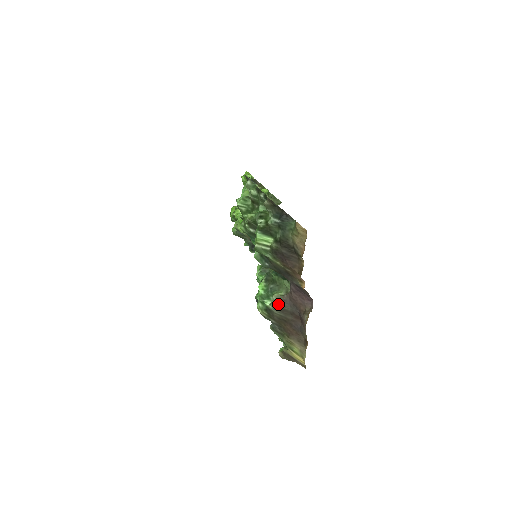
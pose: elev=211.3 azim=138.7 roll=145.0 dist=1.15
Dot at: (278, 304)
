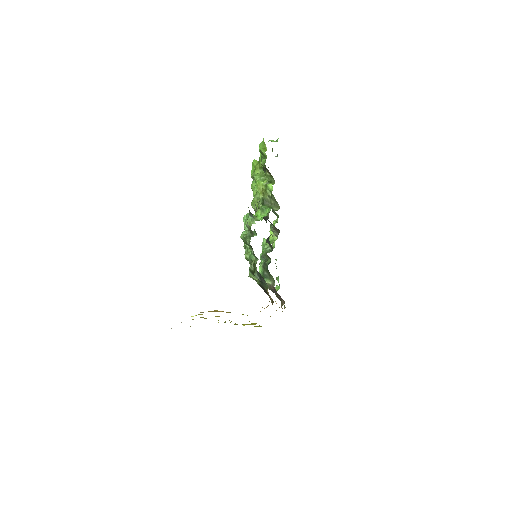
Dot at: (268, 288)
